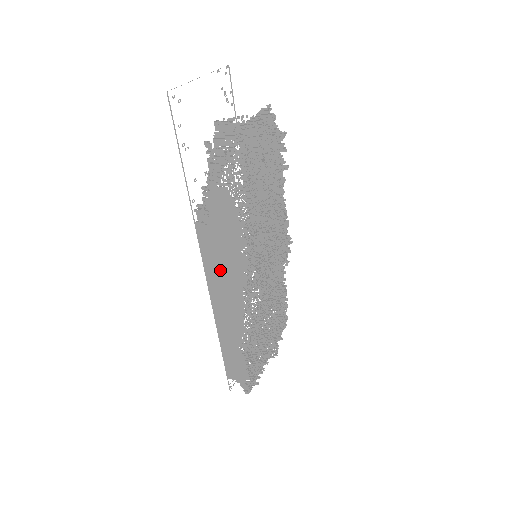
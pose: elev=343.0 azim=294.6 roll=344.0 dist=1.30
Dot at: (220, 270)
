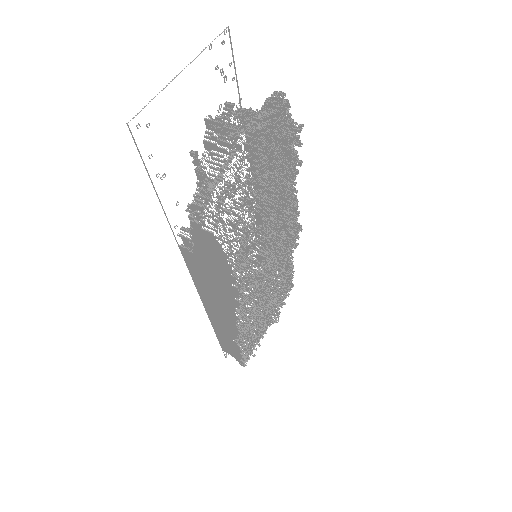
Dot at: (210, 288)
